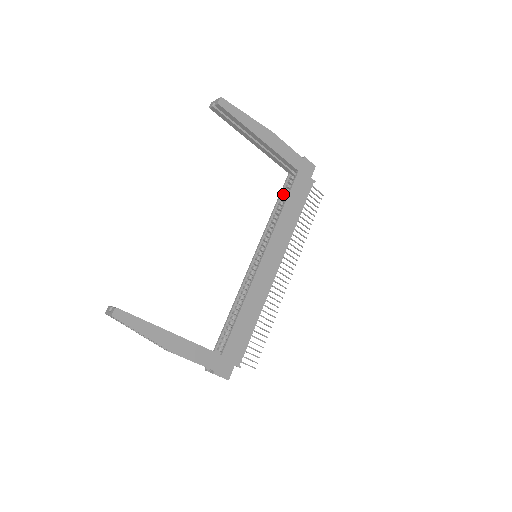
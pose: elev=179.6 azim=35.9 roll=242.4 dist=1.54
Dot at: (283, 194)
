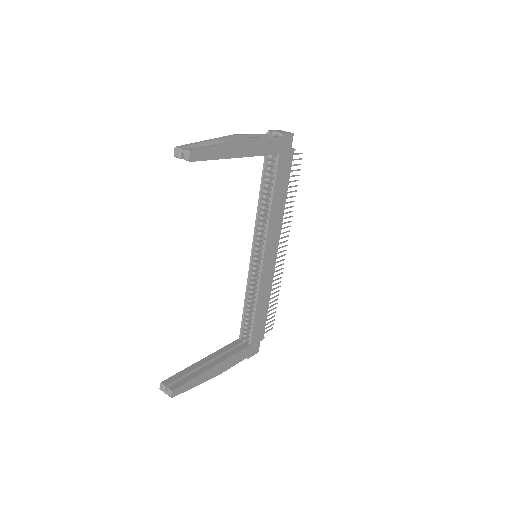
Dot at: (265, 180)
